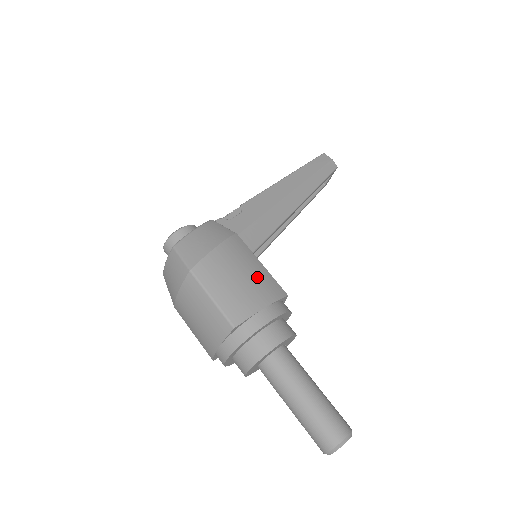
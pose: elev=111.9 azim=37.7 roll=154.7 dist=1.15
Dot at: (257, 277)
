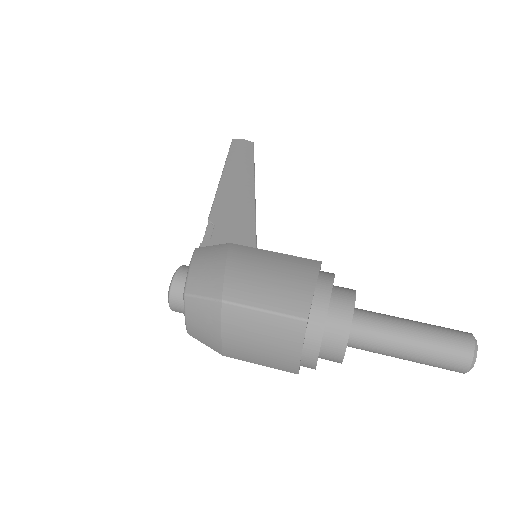
Dot at: (284, 264)
